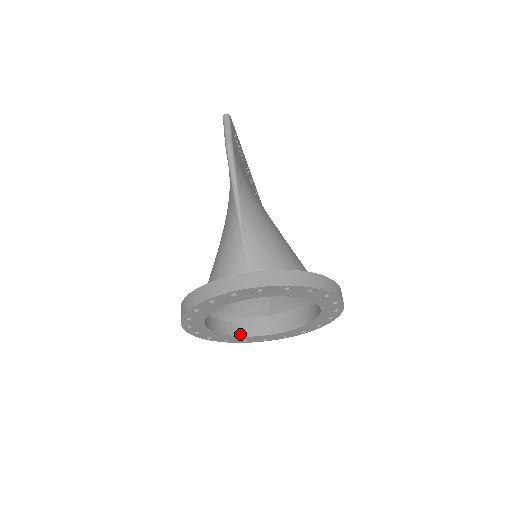
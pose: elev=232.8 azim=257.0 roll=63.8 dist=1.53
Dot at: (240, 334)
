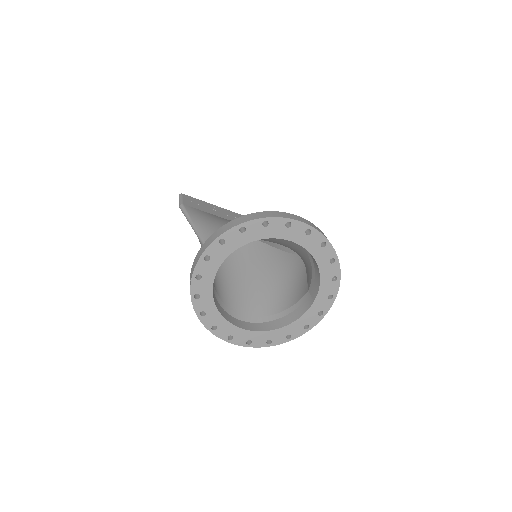
Dot at: (290, 322)
